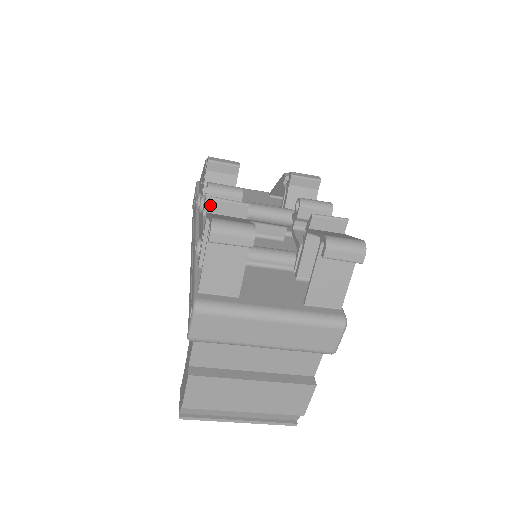
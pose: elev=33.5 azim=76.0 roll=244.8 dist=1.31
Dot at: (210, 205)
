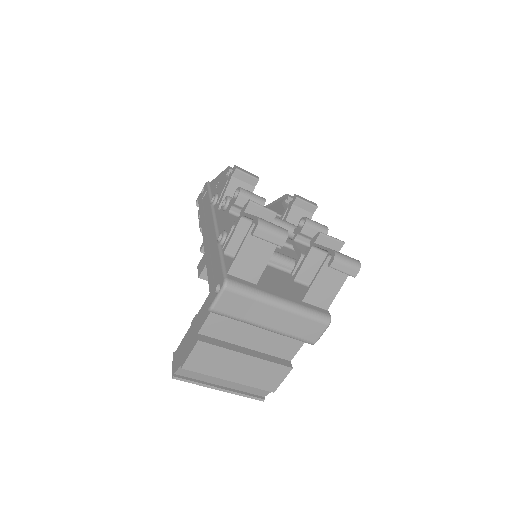
Dot at: (248, 206)
